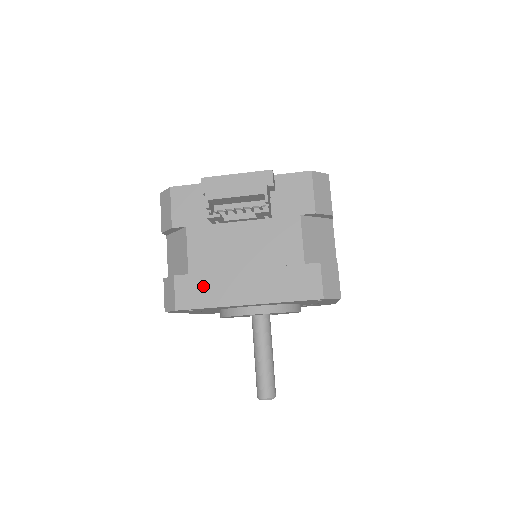
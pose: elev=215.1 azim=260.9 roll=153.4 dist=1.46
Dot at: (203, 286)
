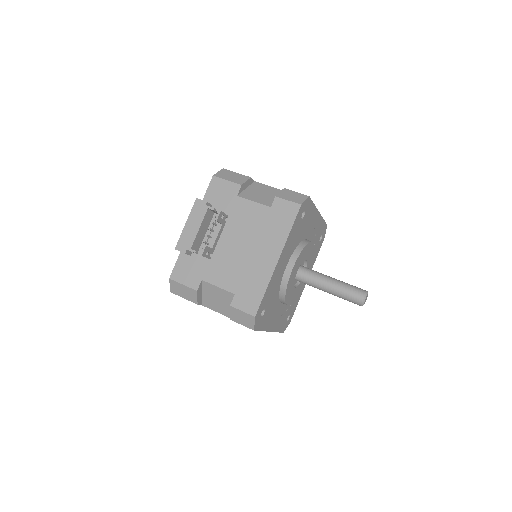
Dot at: (248, 287)
